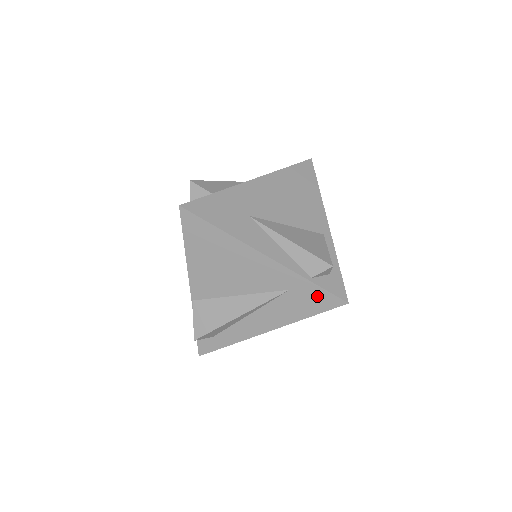
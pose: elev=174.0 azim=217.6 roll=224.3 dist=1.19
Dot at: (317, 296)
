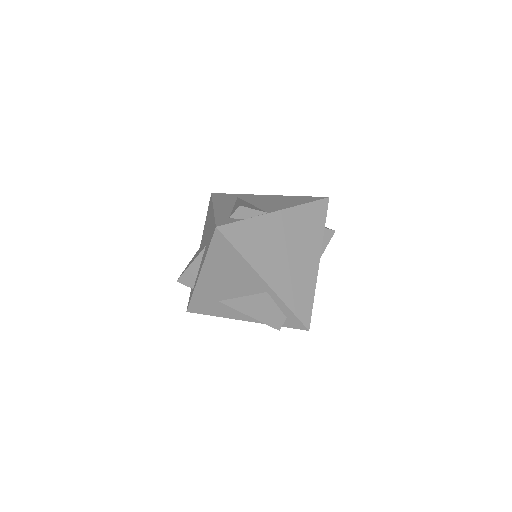
Dot at: occluded
